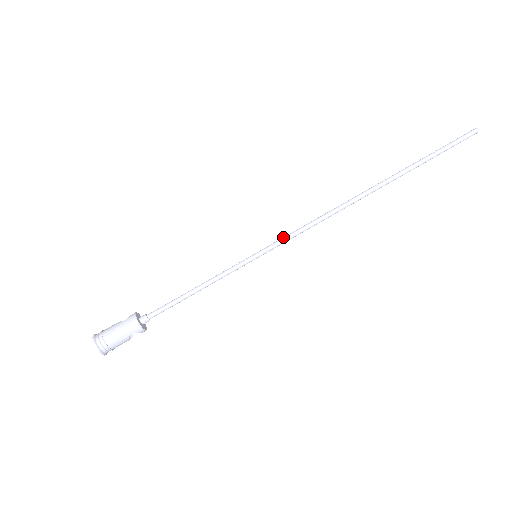
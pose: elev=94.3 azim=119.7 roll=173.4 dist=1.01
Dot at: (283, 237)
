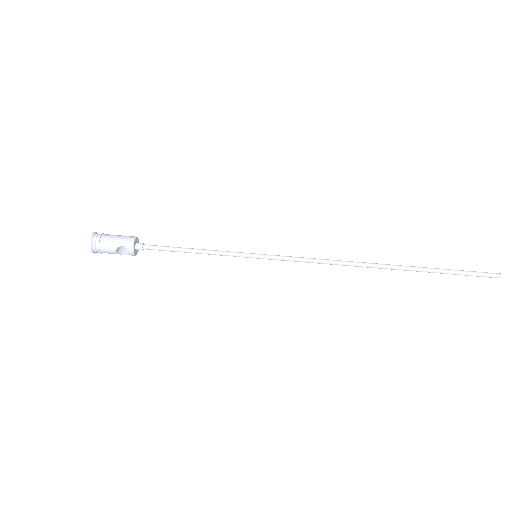
Dot at: (287, 256)
